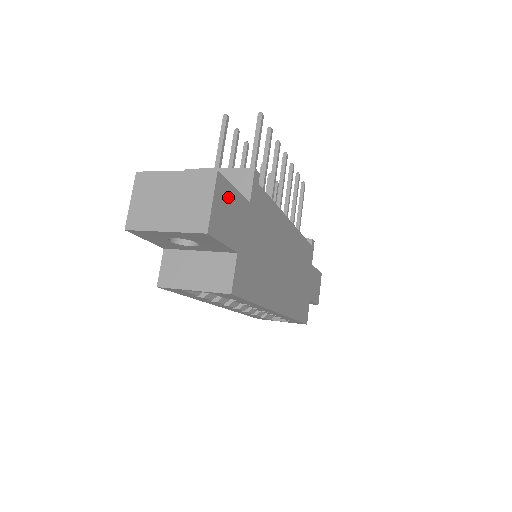
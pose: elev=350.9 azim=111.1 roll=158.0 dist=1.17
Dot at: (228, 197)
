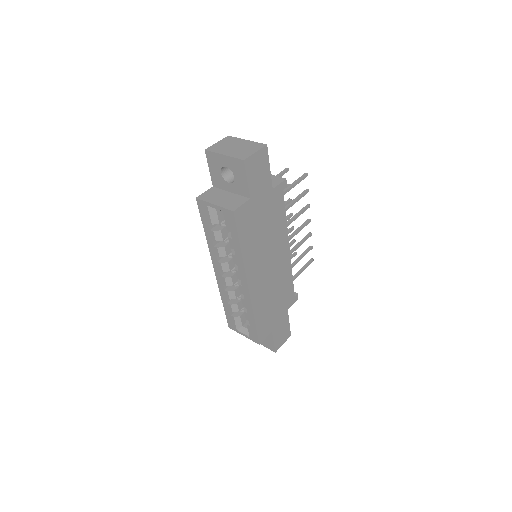
Dot at: (264, 165)
